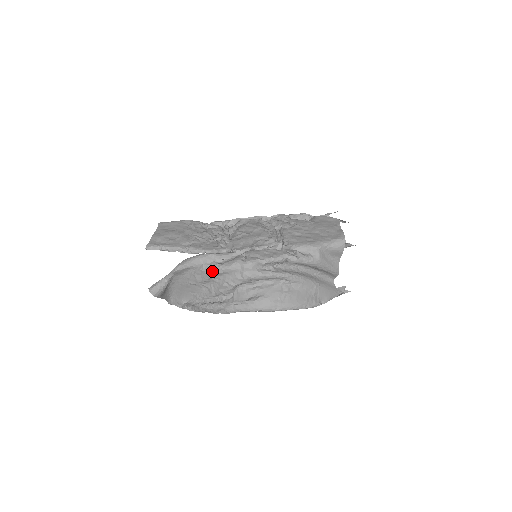
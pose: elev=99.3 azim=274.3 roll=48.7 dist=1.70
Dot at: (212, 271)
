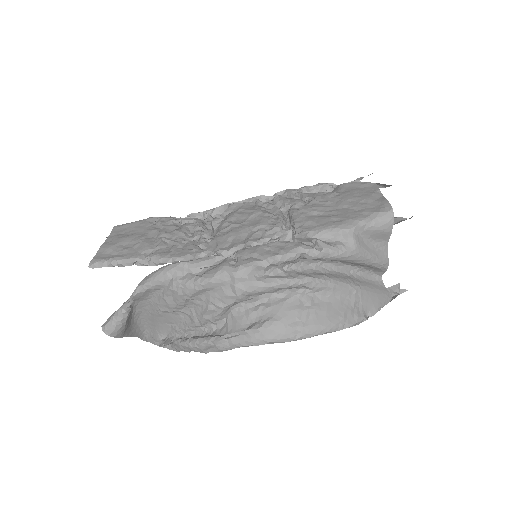
Dot at: (187, 289)
